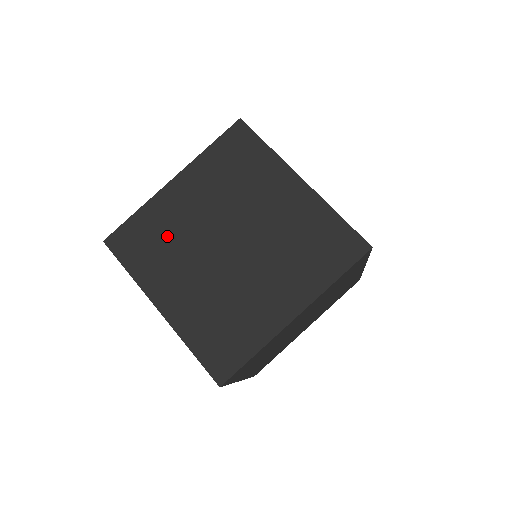
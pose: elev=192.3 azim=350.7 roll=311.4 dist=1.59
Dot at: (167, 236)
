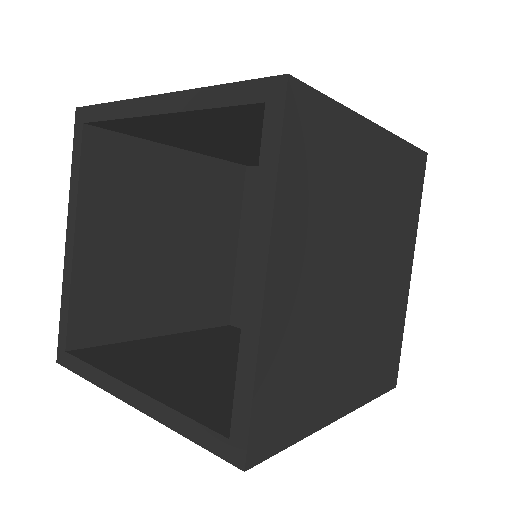
Dot at: (335, 185)
